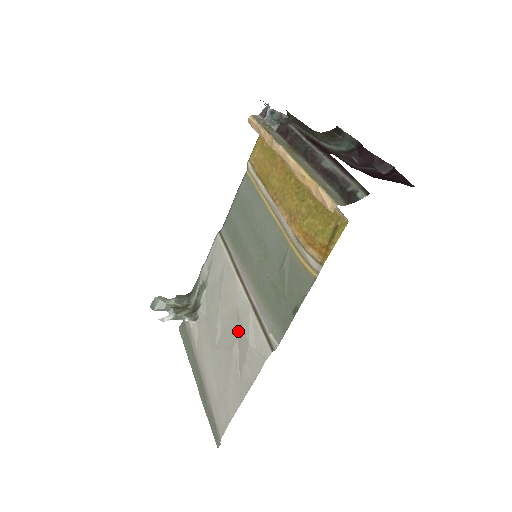
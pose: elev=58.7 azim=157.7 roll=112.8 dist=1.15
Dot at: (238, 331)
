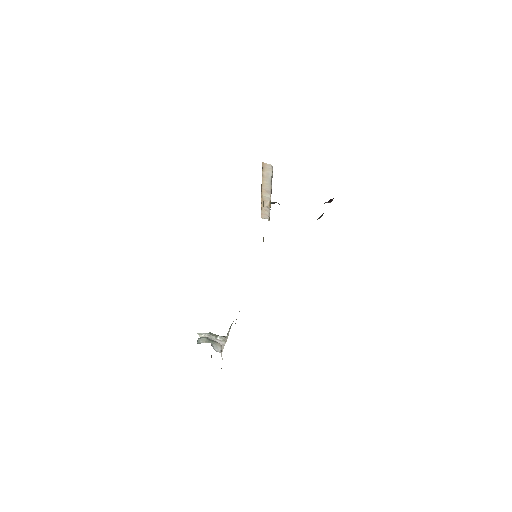
Dot at: occluded
